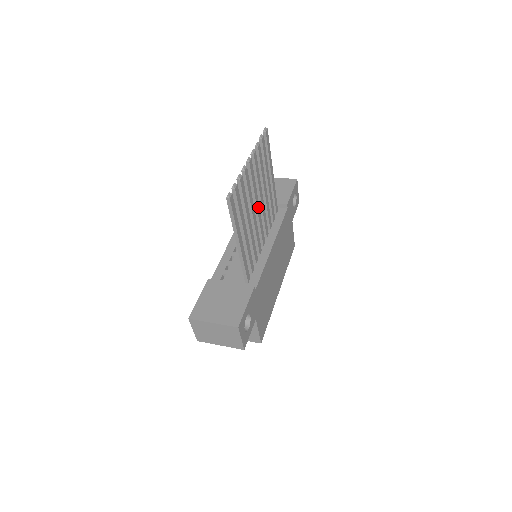
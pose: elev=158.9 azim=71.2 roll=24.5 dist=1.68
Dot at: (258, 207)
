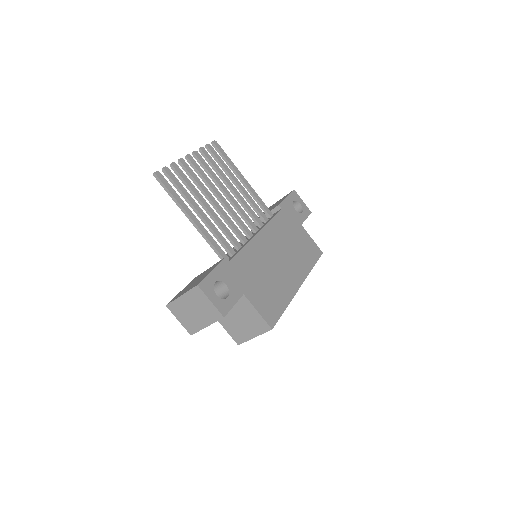
Dot at: (222, 198)
